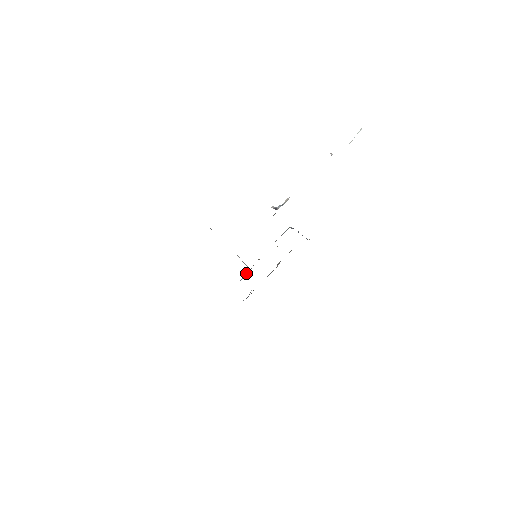
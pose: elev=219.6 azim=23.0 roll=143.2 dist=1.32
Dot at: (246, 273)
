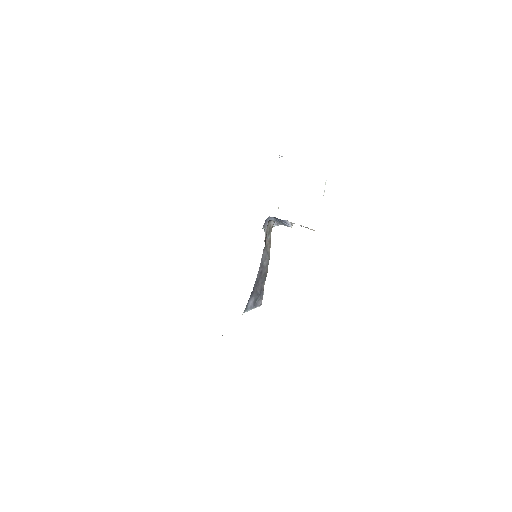
Dot at: occluded
